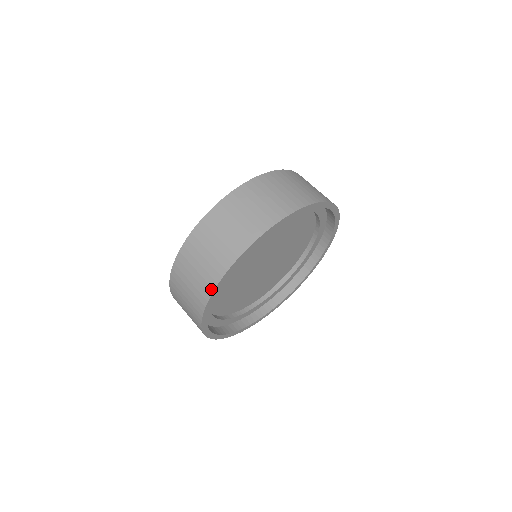
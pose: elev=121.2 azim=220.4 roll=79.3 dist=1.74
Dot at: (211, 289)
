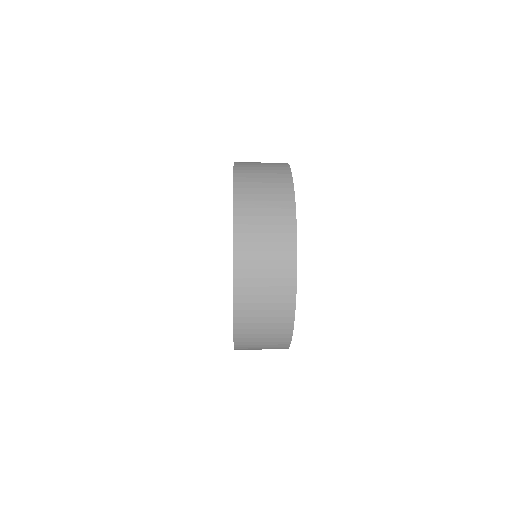
Dot at: occluded
